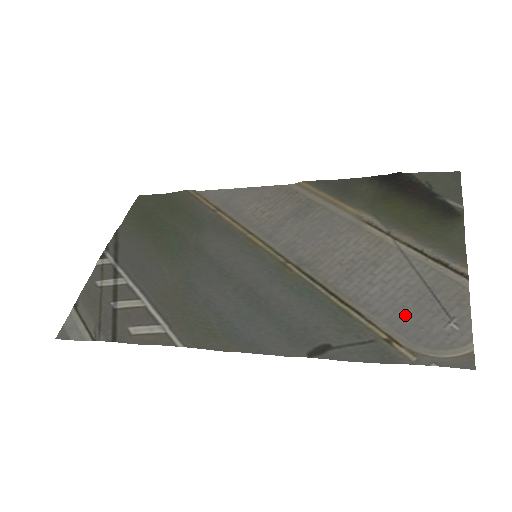
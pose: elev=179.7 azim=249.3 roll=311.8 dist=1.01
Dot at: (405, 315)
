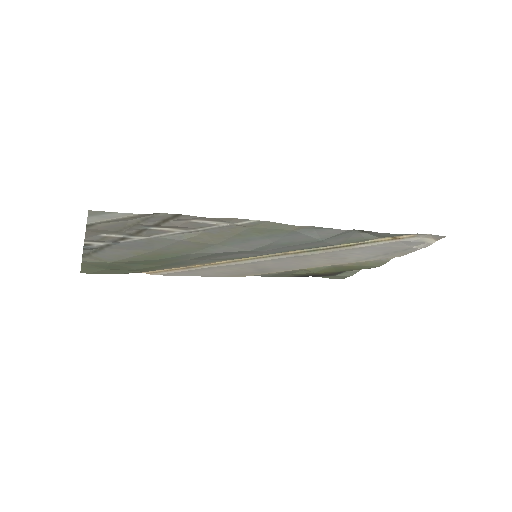
Dot at: (388, 247)
